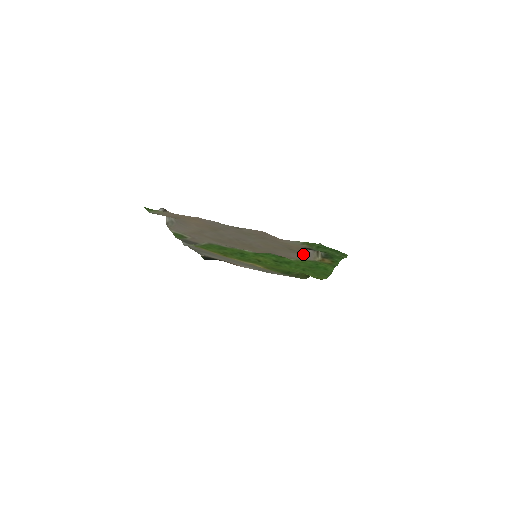
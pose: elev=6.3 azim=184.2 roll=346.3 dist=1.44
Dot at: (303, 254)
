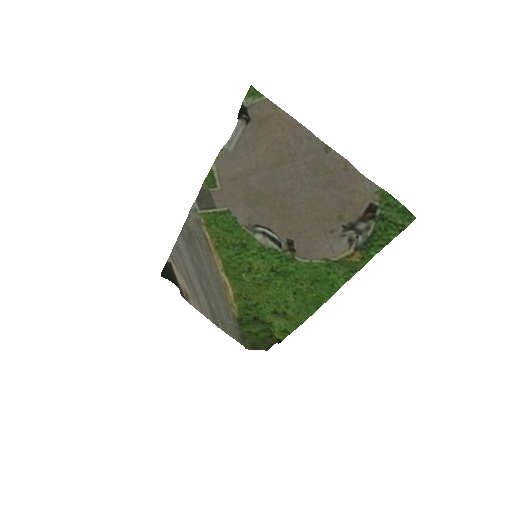
Dot at: (335, 242)
